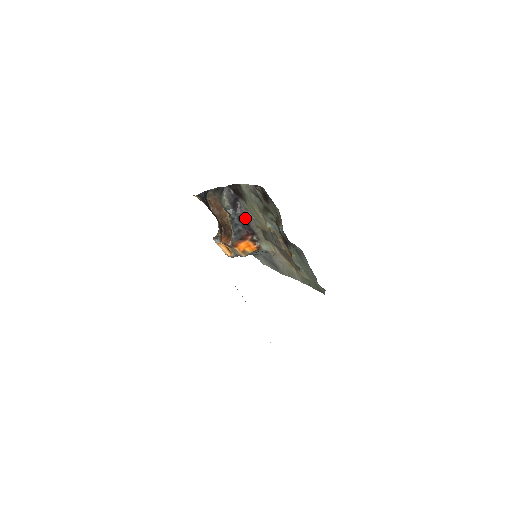
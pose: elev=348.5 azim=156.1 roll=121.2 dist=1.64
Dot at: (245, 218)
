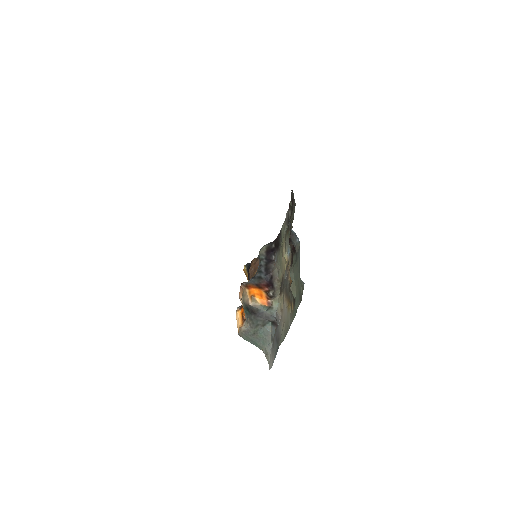
Dot at: (272, 270)
